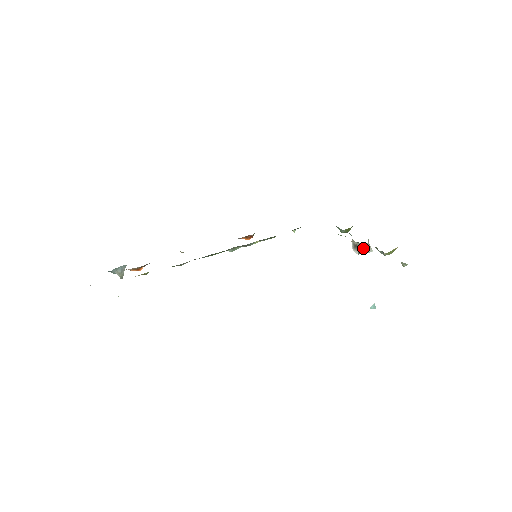
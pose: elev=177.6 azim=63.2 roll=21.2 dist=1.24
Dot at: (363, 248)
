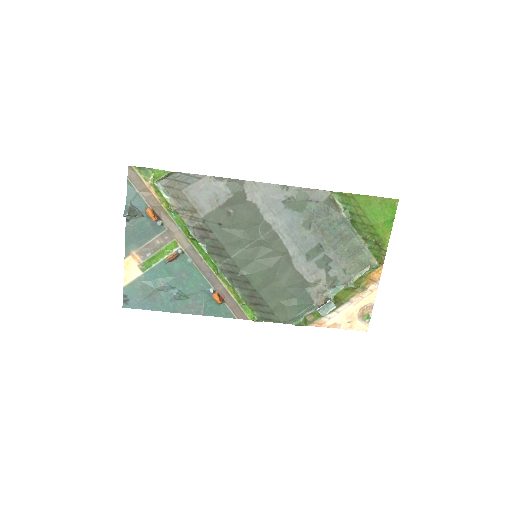
Dot at: (330, 299)
